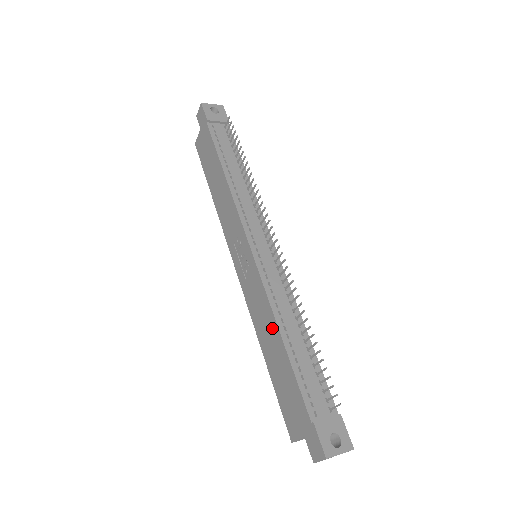
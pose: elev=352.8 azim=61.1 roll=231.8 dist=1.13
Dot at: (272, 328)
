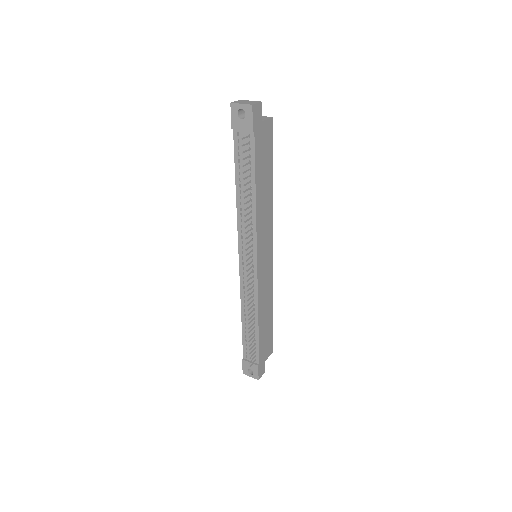
Dot at: occluded
